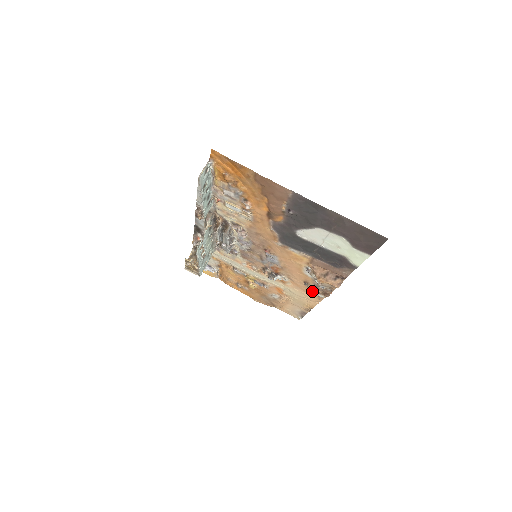
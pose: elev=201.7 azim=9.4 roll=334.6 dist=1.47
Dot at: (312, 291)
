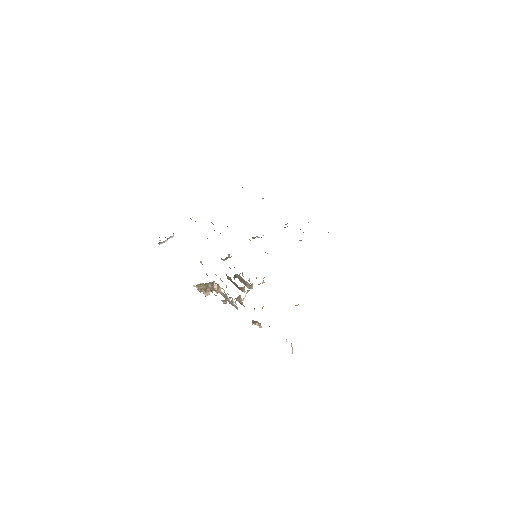
Dot at: occluded
